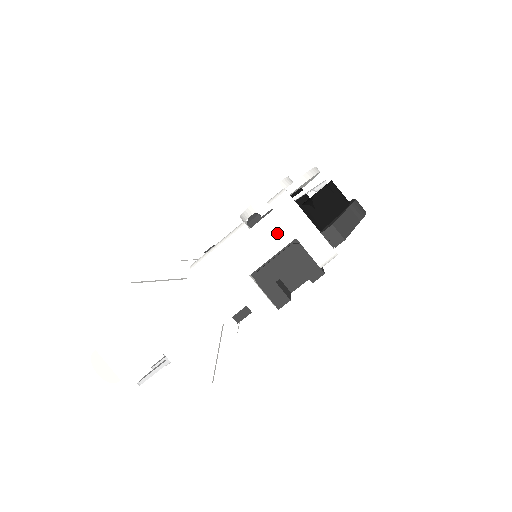
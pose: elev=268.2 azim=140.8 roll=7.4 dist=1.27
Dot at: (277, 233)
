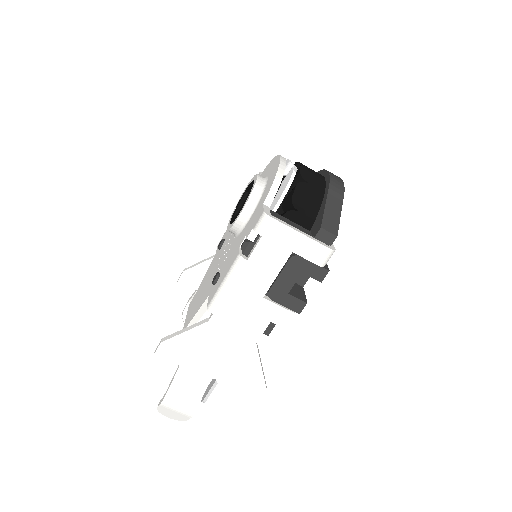
Dot at: (274, 254)
